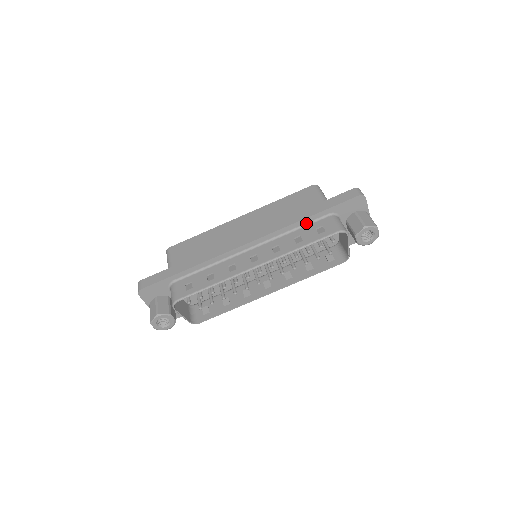
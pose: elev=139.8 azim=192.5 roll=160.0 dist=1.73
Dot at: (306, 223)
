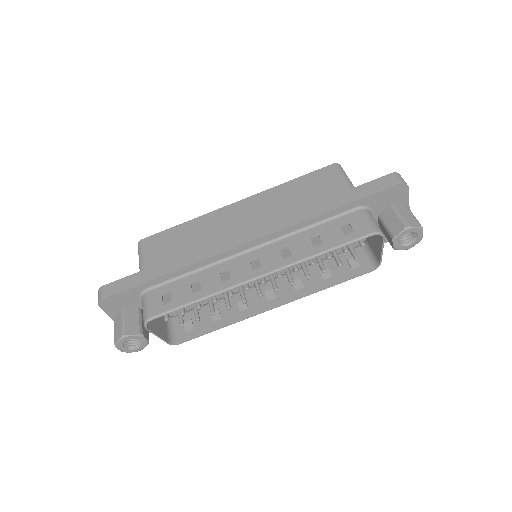
Dot at: (326, 218)
